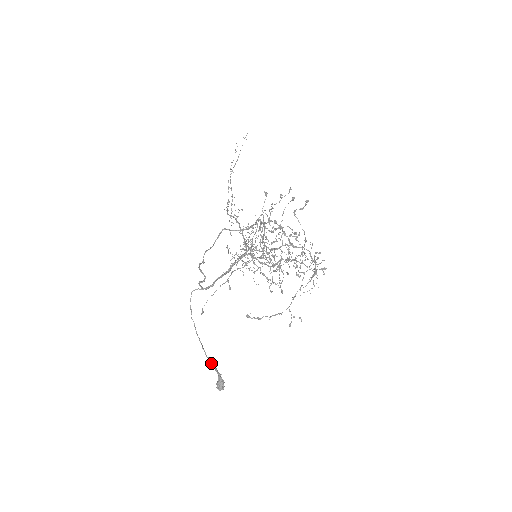
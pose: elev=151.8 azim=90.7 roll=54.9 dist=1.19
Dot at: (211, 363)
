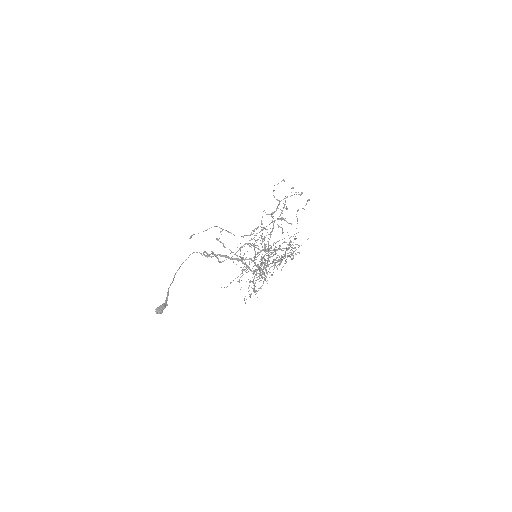
Dot at: (167, 293)
